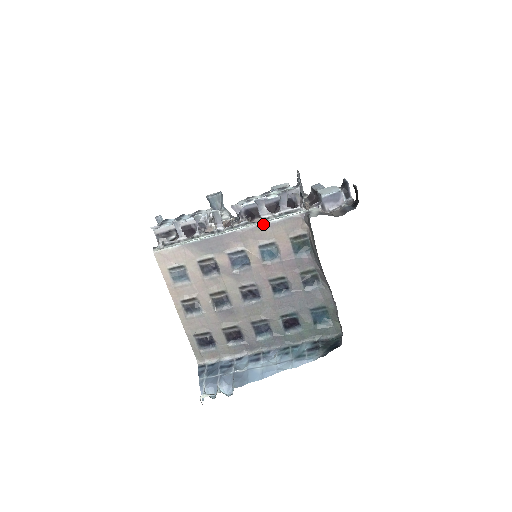
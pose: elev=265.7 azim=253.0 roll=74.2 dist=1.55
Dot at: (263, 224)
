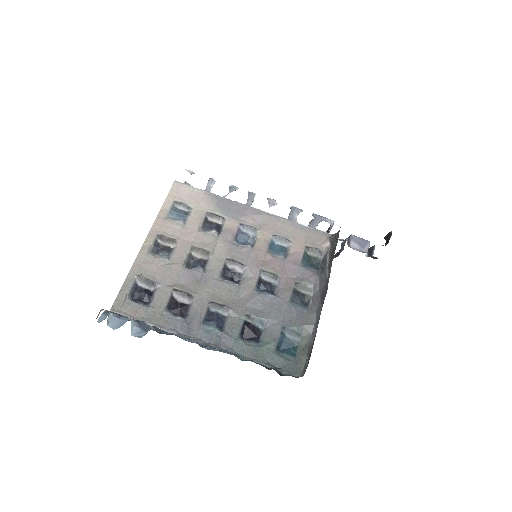
Dot at: (290, 220)
